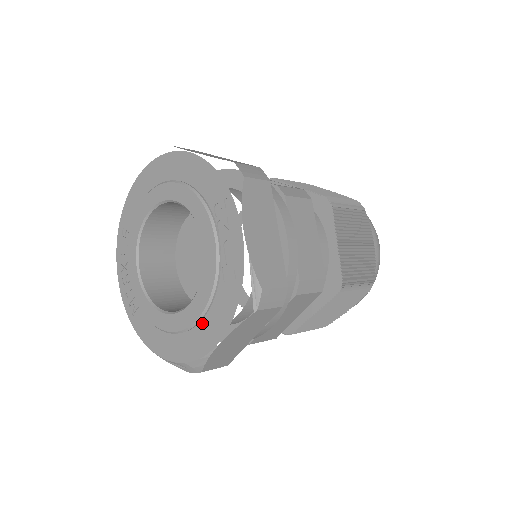
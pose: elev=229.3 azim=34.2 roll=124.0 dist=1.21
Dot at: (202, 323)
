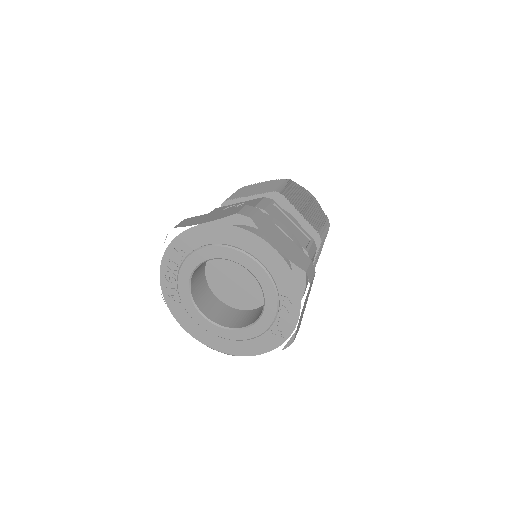
Dot at: (242, 341)
